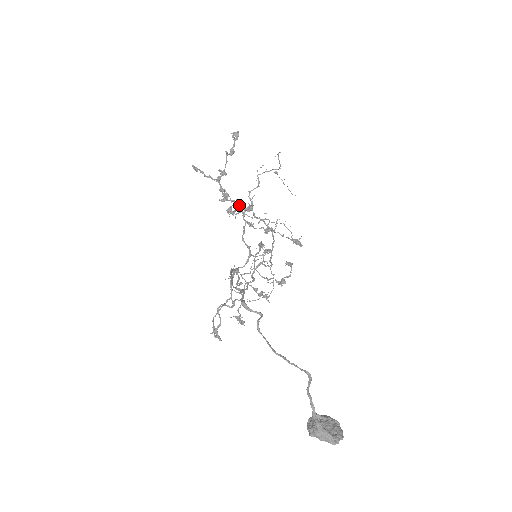
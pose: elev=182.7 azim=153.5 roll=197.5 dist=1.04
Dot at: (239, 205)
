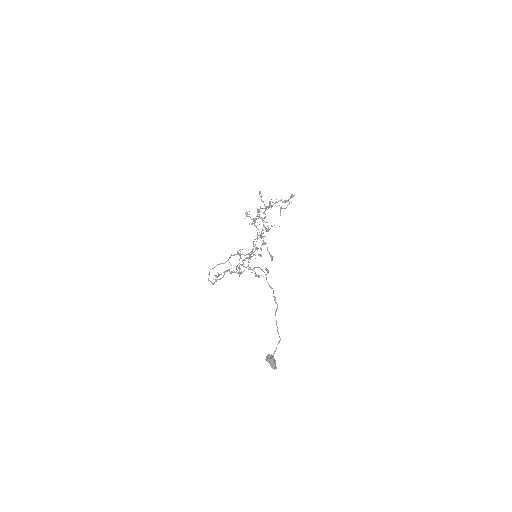
Dot at: occluded
